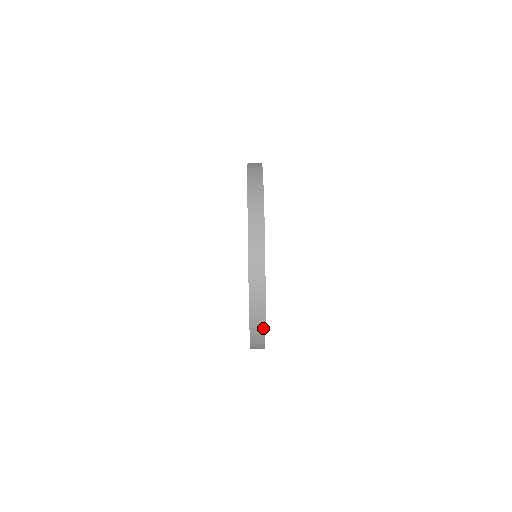
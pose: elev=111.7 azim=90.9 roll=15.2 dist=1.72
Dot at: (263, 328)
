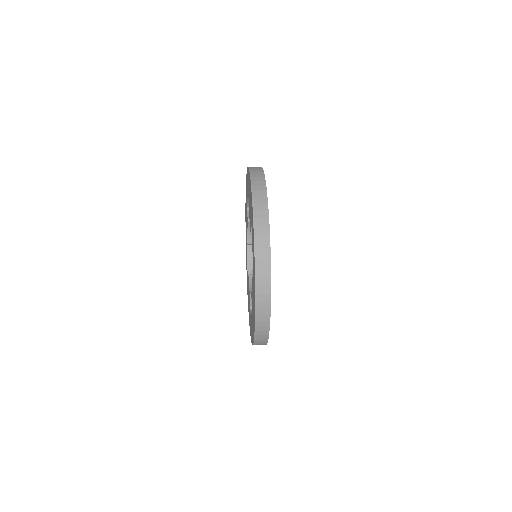
Dot at: (267, 326)
